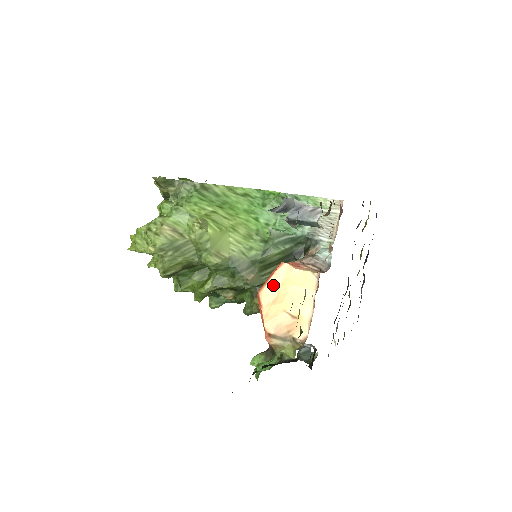
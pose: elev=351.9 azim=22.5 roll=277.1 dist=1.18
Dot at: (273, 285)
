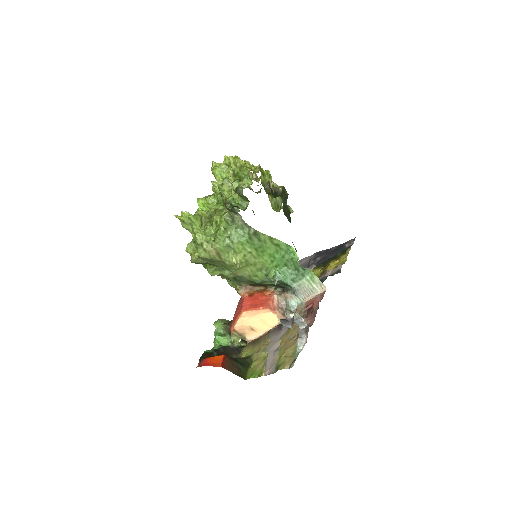
Dot at: (254, 313)
